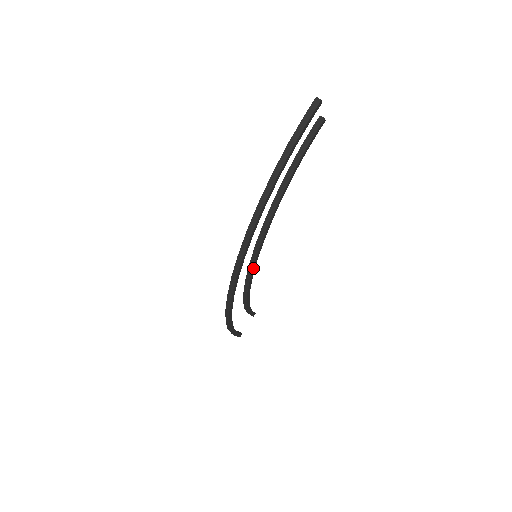
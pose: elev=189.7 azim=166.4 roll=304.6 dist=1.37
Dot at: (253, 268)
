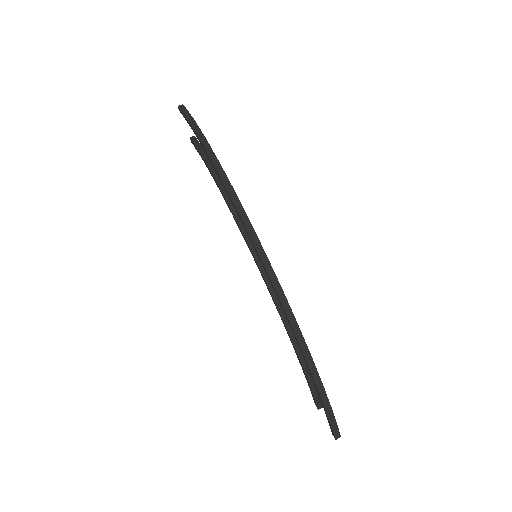
Dot at: occluded
